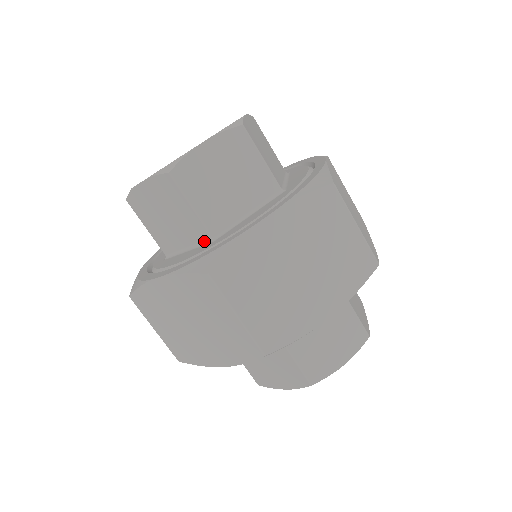
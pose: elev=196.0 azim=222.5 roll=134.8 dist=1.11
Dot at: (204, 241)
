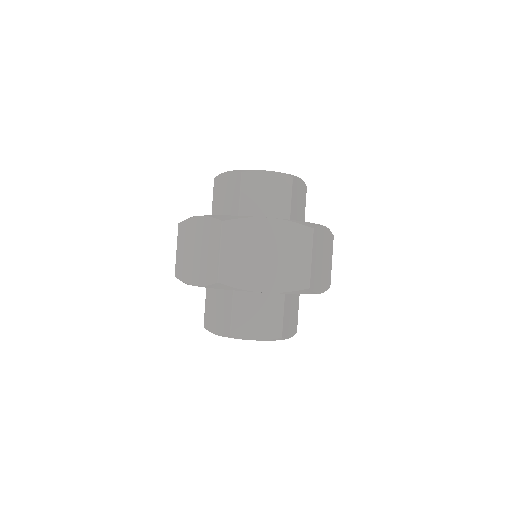
Dot at: occluded
